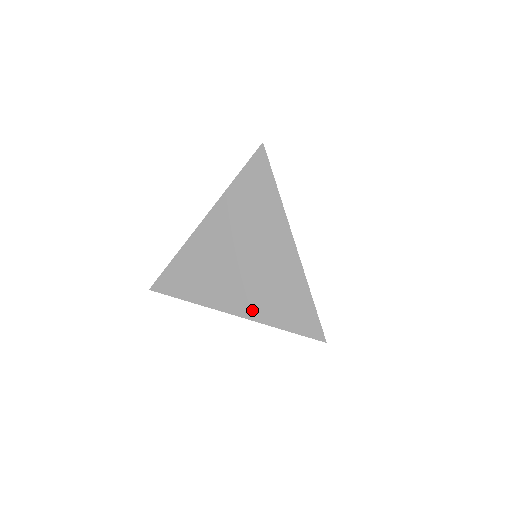
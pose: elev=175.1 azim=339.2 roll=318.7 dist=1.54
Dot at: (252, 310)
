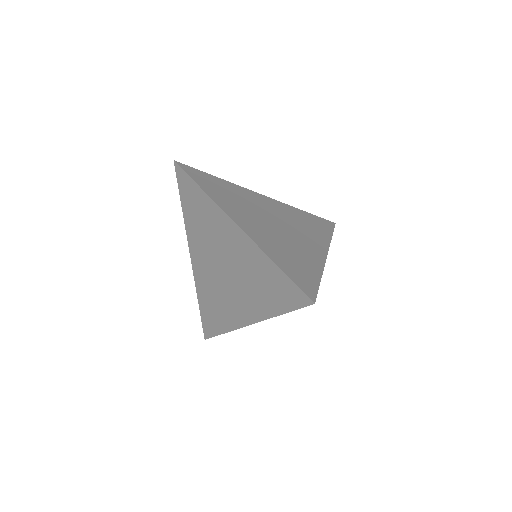
Dot at: (255, 311)
